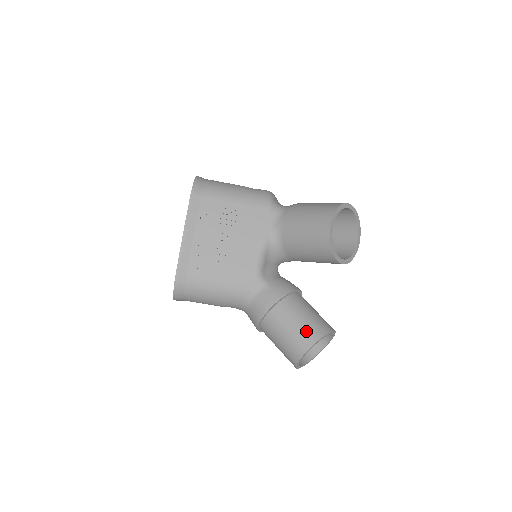
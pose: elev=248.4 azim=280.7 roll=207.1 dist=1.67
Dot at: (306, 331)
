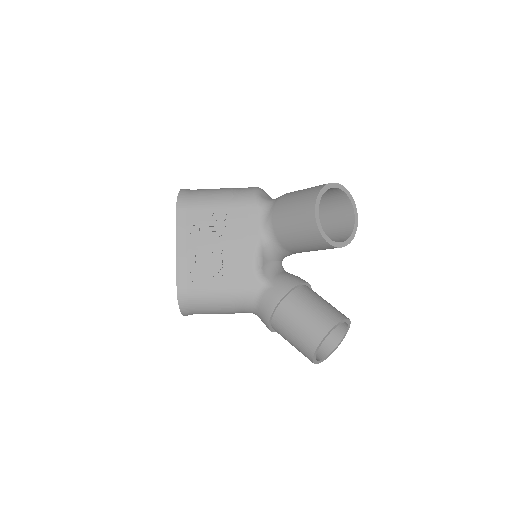
Dot at: (314, 325)
